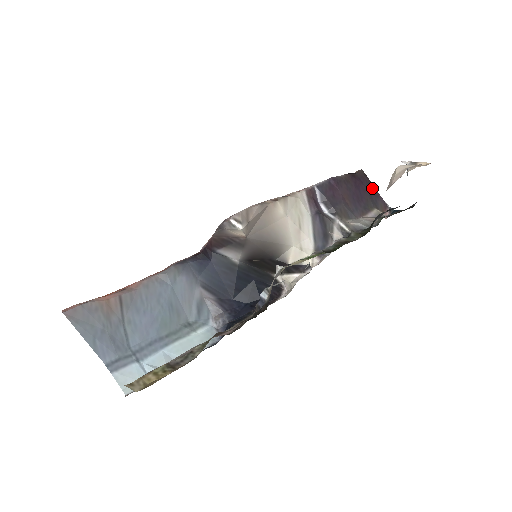
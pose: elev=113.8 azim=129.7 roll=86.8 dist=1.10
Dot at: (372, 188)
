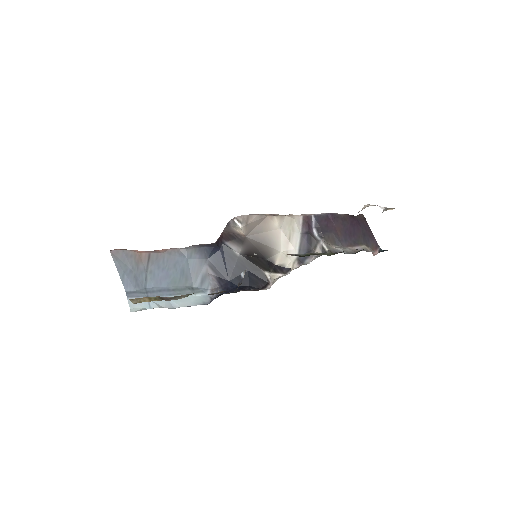
Dot at: (368, 230)
